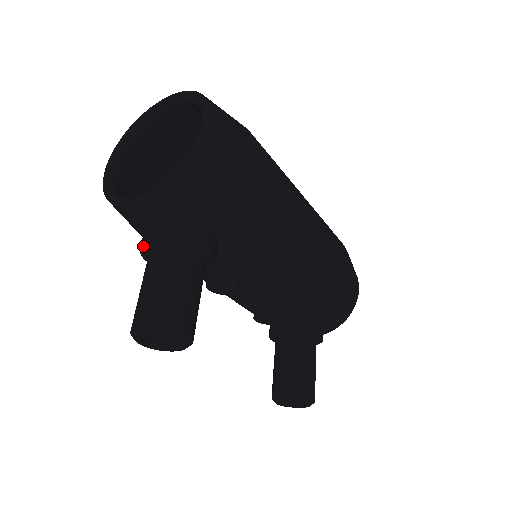
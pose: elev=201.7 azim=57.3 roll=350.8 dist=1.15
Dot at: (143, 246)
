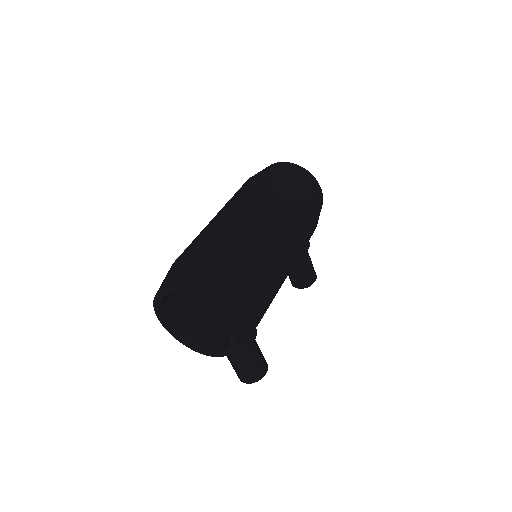
Dot at: occluded
